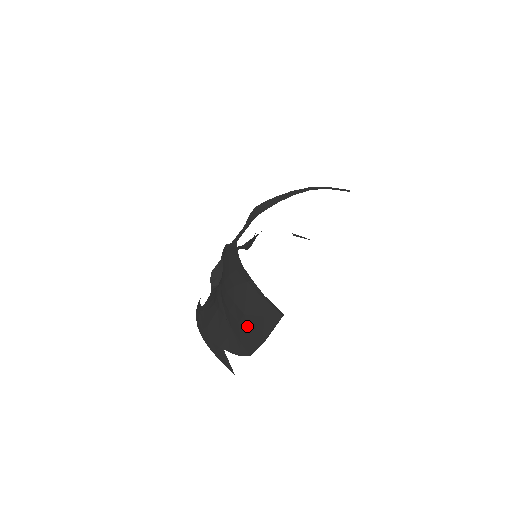
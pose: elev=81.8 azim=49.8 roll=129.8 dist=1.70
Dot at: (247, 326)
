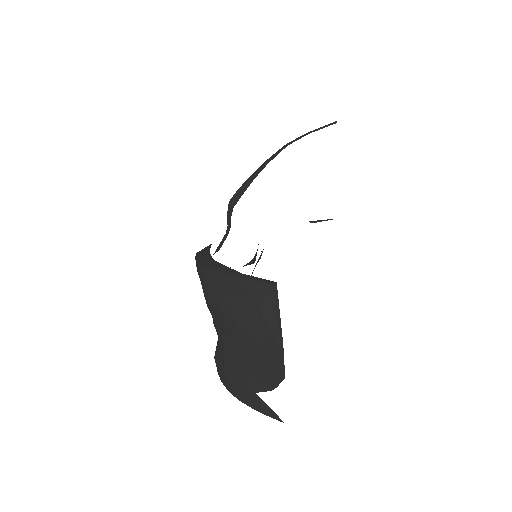
Dot at: (250, 335)
